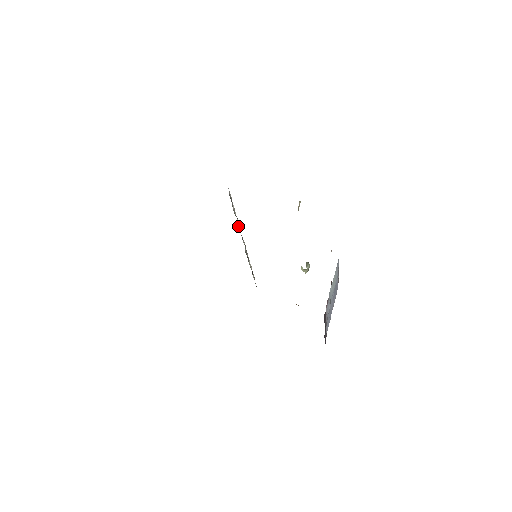
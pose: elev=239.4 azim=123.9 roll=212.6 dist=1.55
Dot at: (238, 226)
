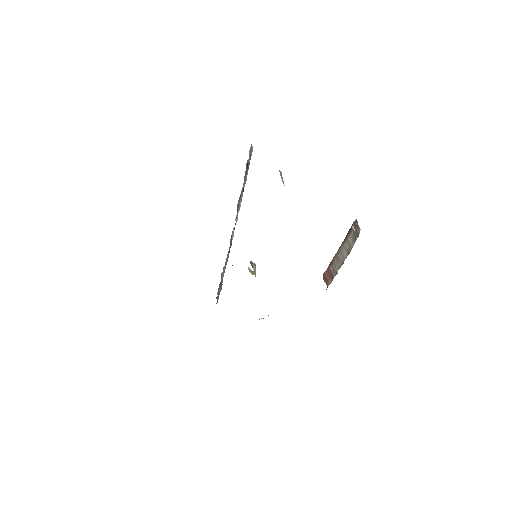
Dot at: occluded
